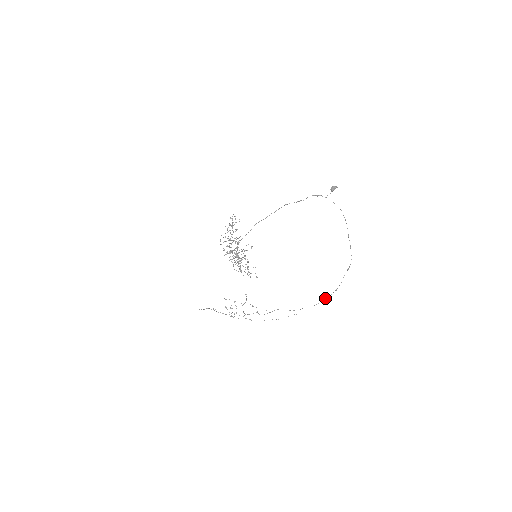
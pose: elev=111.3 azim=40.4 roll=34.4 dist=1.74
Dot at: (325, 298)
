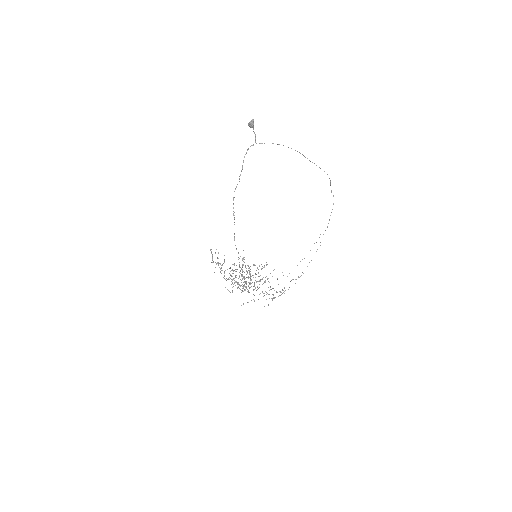
Dot at: occluded
